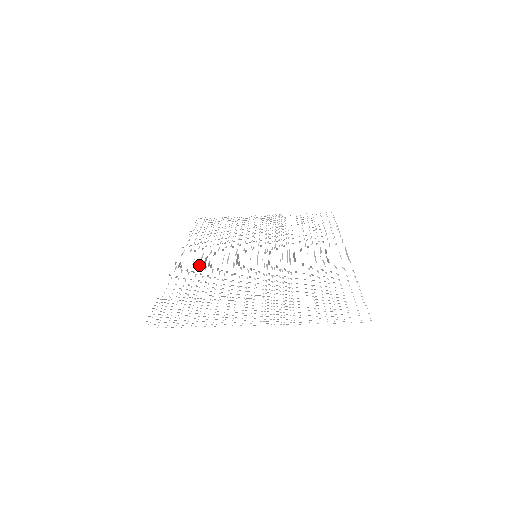
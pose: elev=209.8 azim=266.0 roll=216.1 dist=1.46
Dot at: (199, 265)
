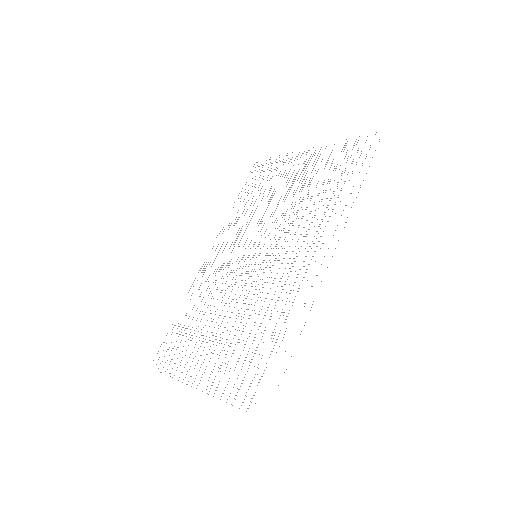
Dot at: occluded
